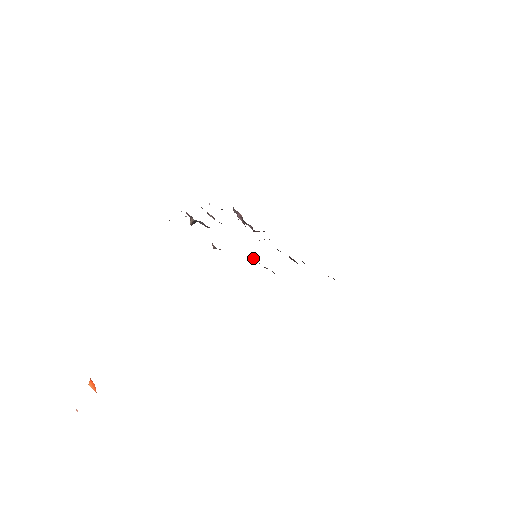
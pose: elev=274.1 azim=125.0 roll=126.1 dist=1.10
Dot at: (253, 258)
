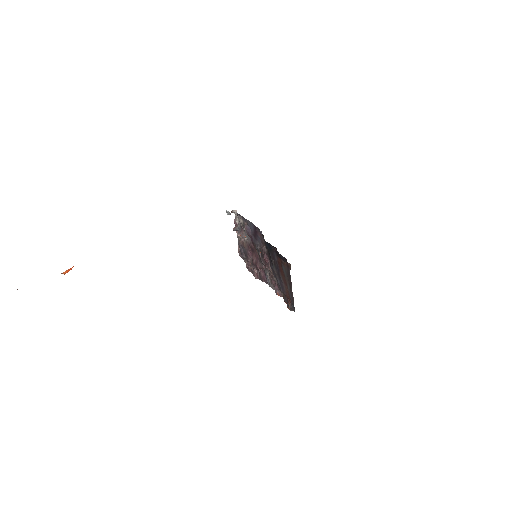
Dot at: (258, 247)
